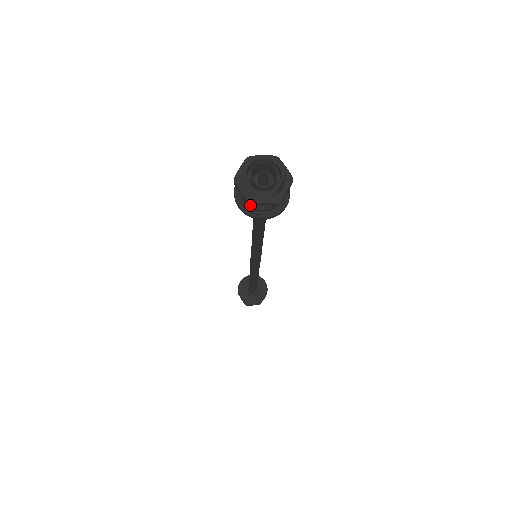
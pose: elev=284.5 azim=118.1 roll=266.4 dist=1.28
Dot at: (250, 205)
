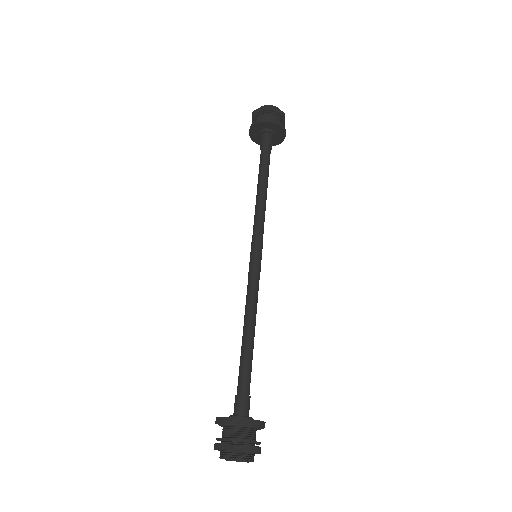
Dot at: (269, 107)
